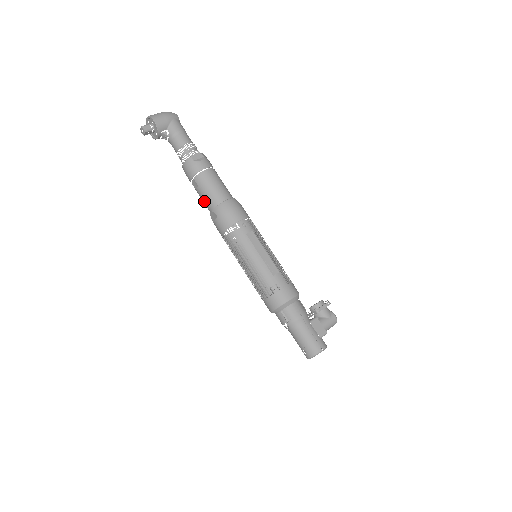
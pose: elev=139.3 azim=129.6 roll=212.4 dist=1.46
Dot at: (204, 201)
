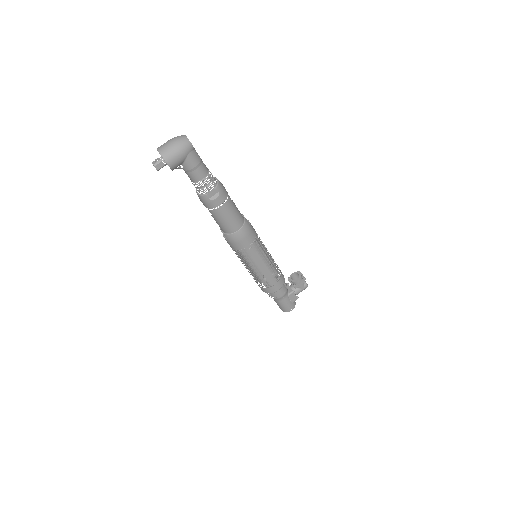
Dot at: (216, 222)
